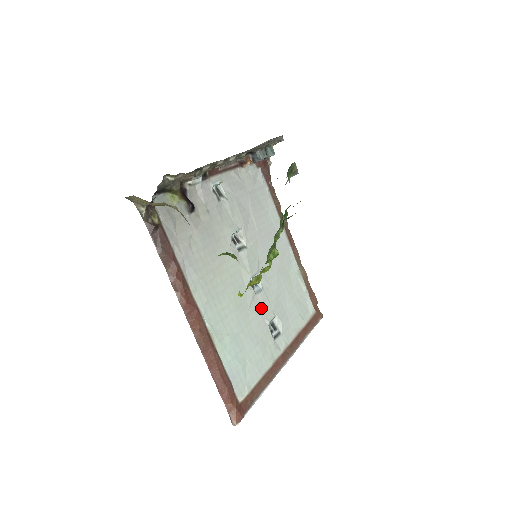
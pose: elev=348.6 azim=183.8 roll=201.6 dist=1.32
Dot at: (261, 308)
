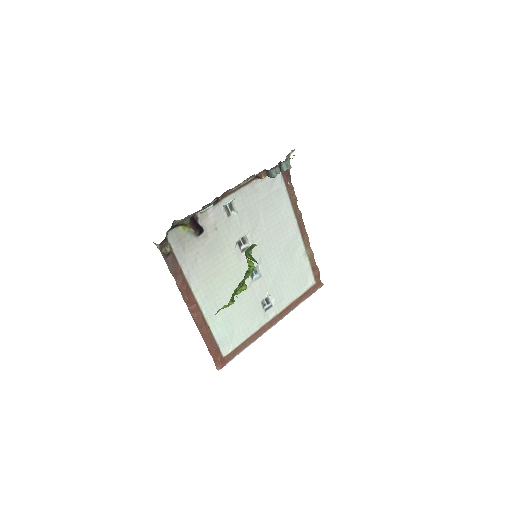
Dot at: (256, 291)
